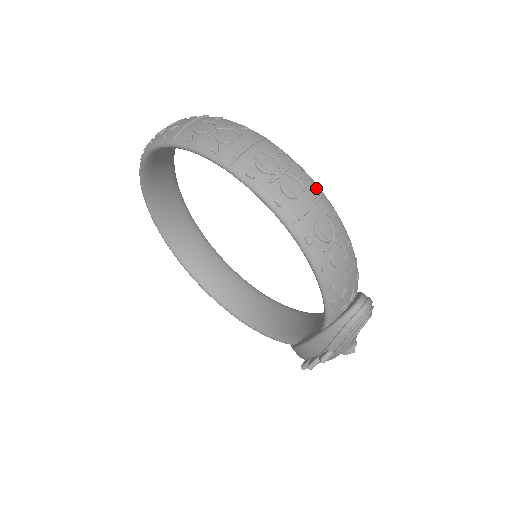
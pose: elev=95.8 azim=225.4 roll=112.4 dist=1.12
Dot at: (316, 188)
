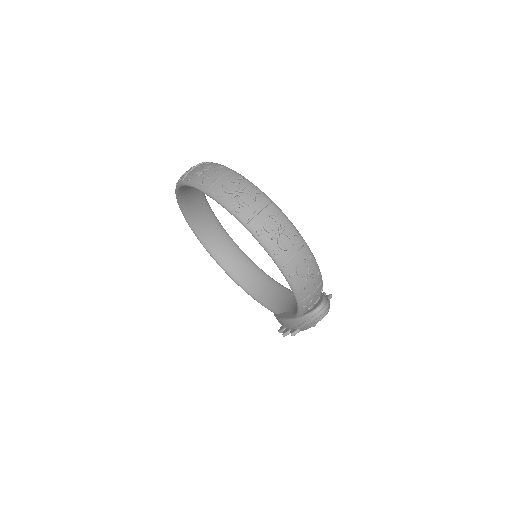
Dot at: (301, 241)
